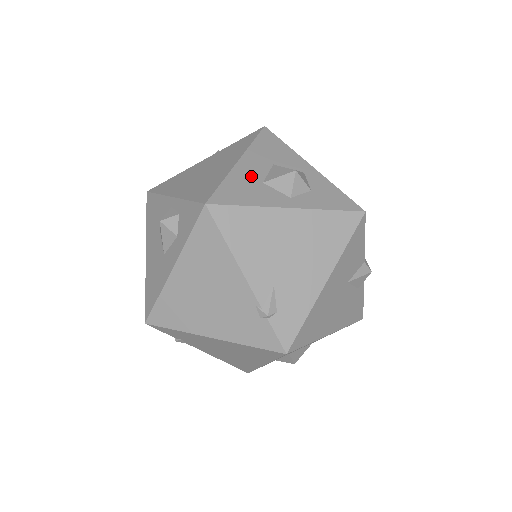
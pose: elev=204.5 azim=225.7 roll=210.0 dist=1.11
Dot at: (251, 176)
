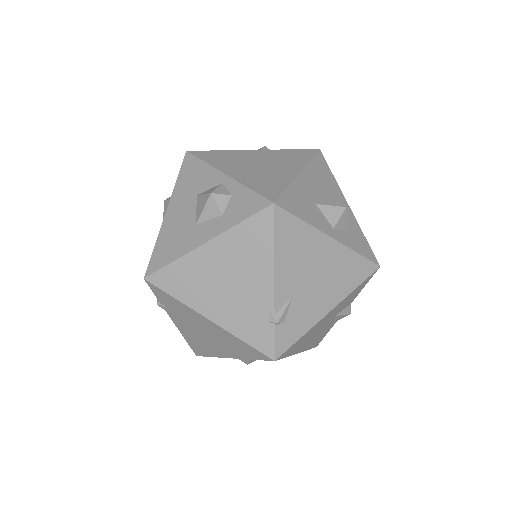
Dot at: (308, 193)
